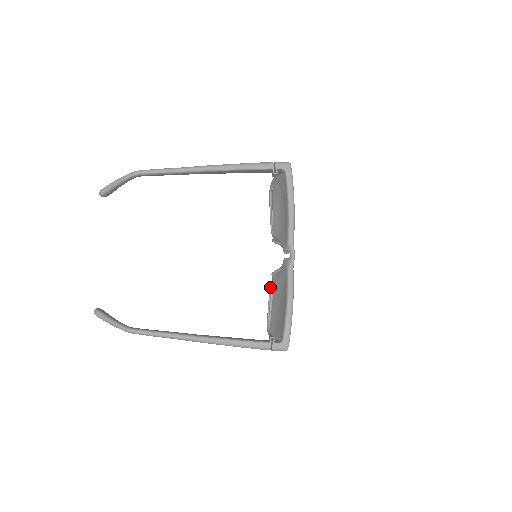
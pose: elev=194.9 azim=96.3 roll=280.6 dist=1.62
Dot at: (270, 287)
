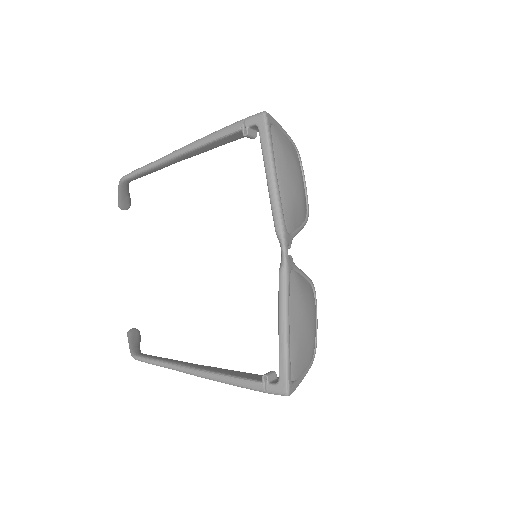
Dot at: occluded
